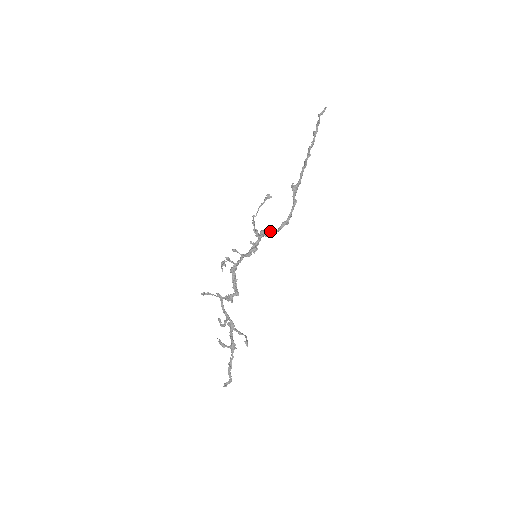
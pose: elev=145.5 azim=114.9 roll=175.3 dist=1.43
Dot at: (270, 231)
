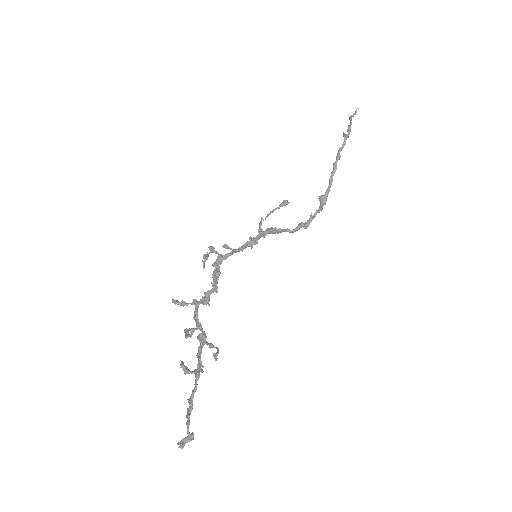
Dot at: (279, 228)
